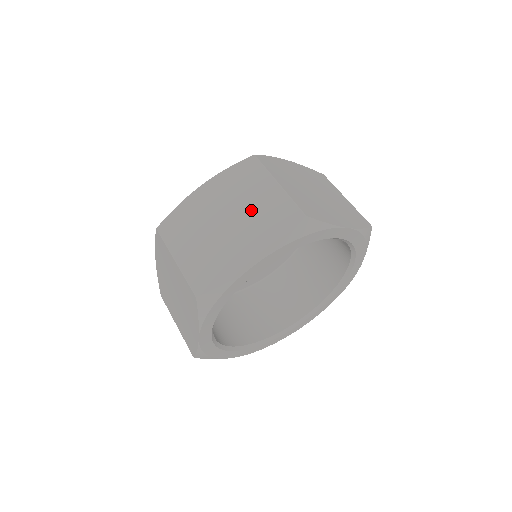
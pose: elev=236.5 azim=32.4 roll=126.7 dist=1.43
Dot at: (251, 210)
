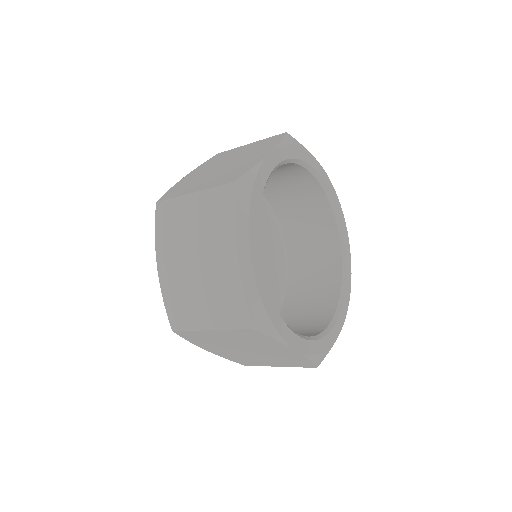
Dot at: (201, 232)
